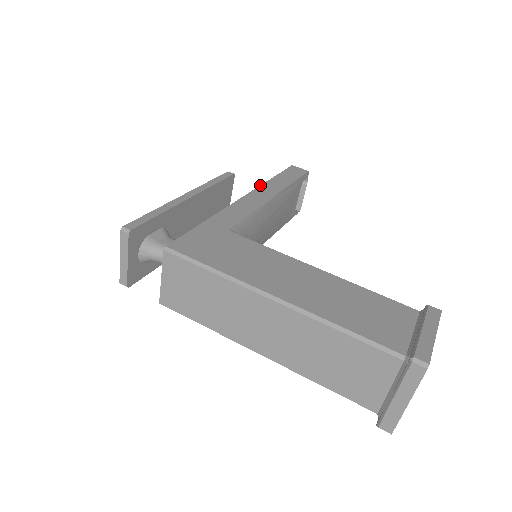
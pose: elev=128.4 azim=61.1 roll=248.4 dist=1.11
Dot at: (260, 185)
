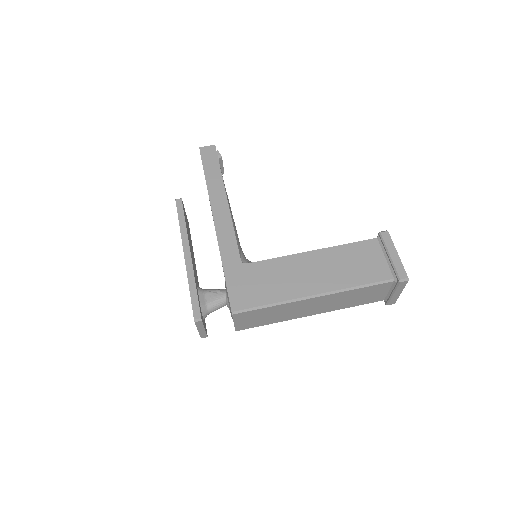
Dot at: occluded
